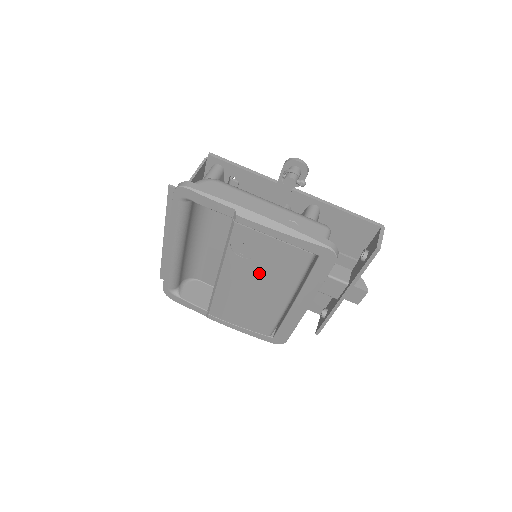
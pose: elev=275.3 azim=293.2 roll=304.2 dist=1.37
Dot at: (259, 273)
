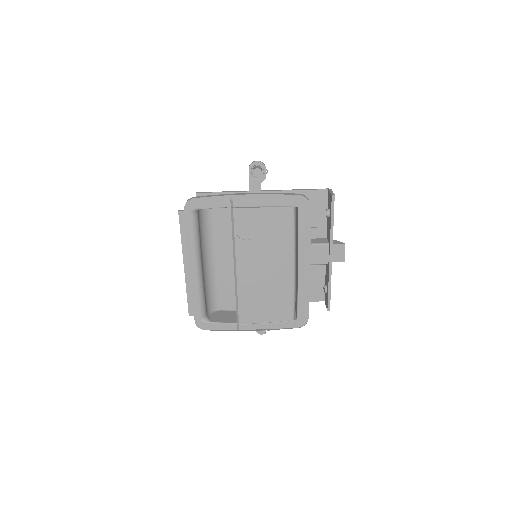
Dot at: (264, 249)
